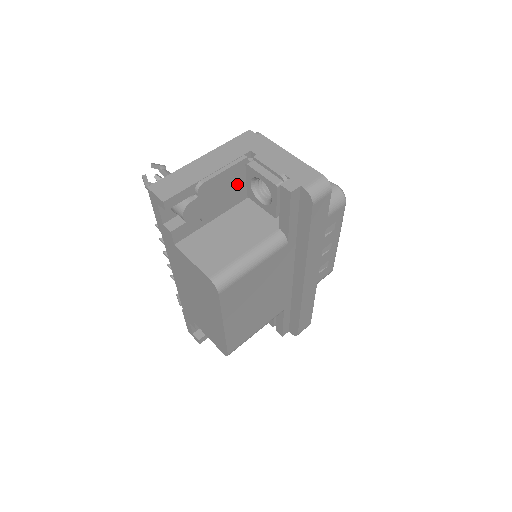
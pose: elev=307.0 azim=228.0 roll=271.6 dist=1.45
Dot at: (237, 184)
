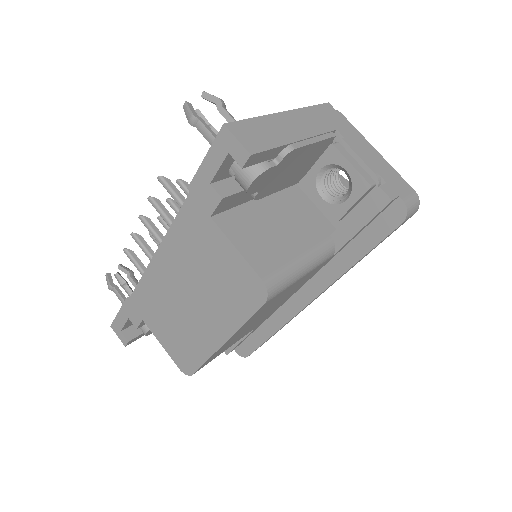
Dot at: (305, 164)
